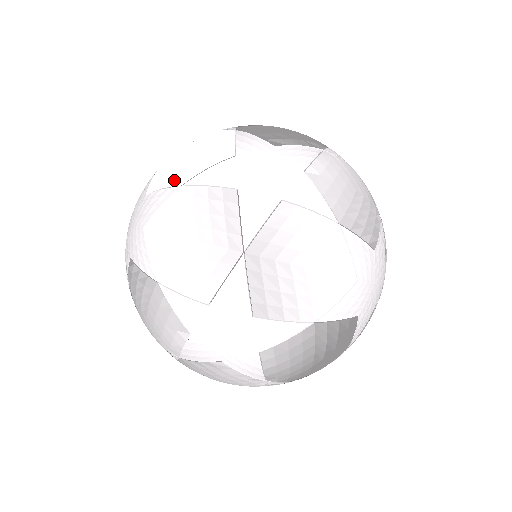
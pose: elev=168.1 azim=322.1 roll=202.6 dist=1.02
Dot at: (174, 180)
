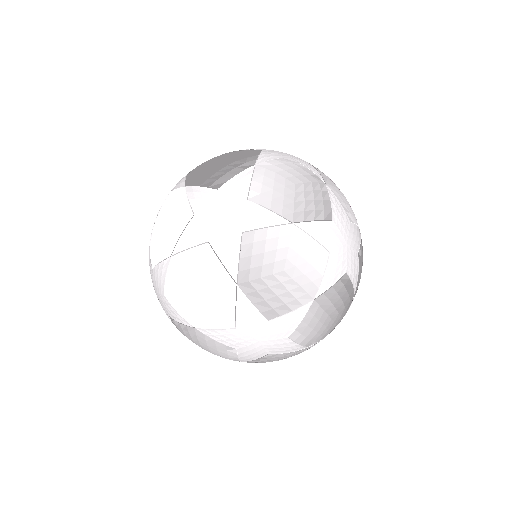
Dot at: (164, 253)
